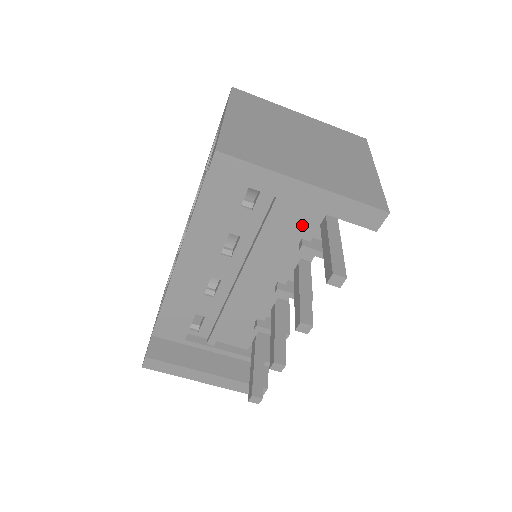
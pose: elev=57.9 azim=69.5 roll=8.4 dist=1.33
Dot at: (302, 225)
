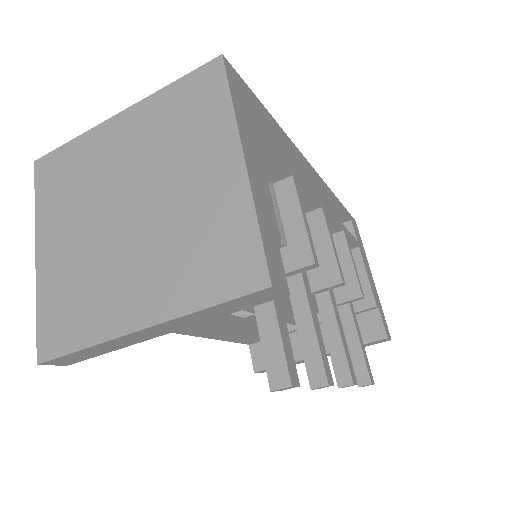
Dot at: occluded
